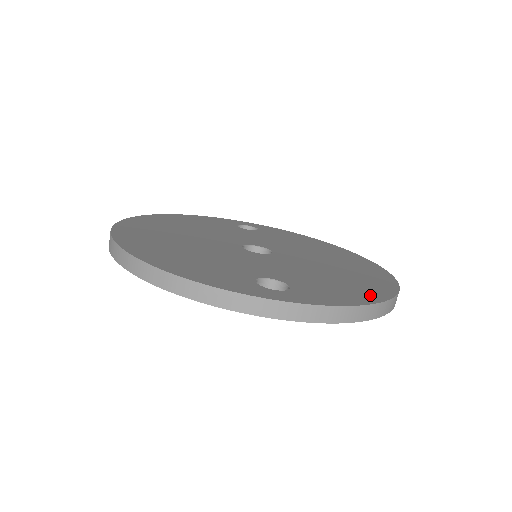
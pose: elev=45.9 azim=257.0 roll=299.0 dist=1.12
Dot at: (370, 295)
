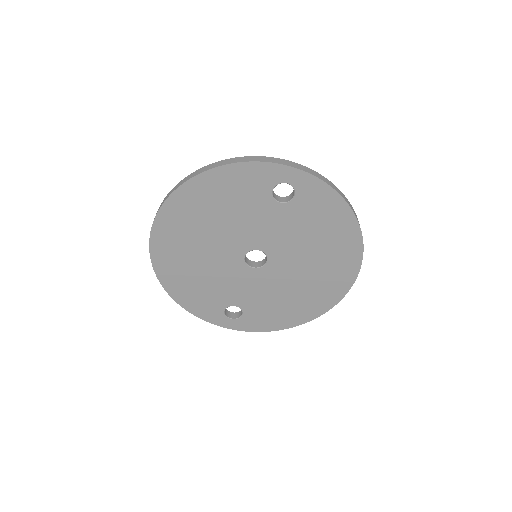
Dot at: occluded
